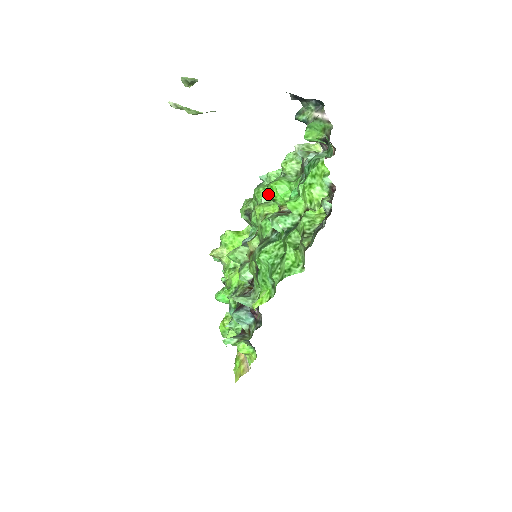
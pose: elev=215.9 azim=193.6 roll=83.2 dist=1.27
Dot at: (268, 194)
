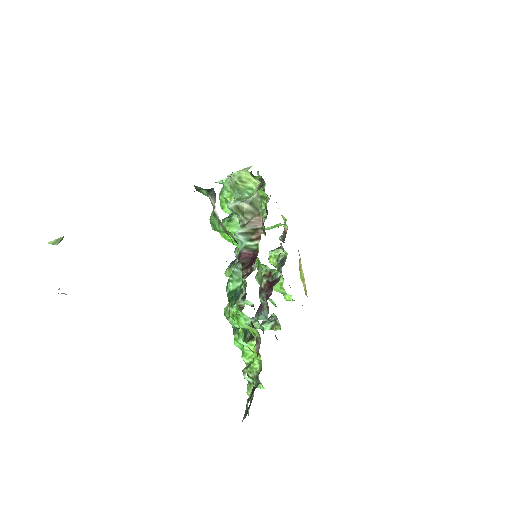
Dot at: occluded
